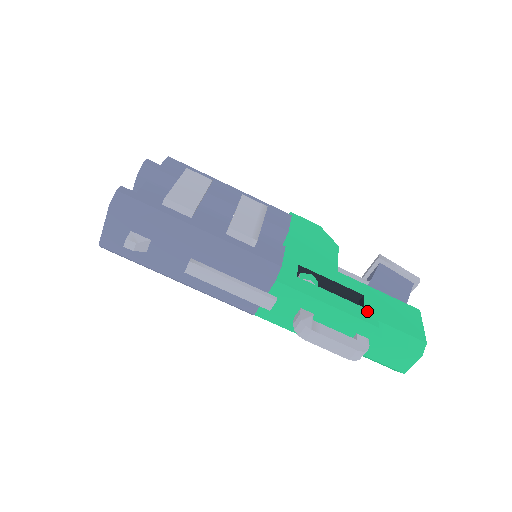
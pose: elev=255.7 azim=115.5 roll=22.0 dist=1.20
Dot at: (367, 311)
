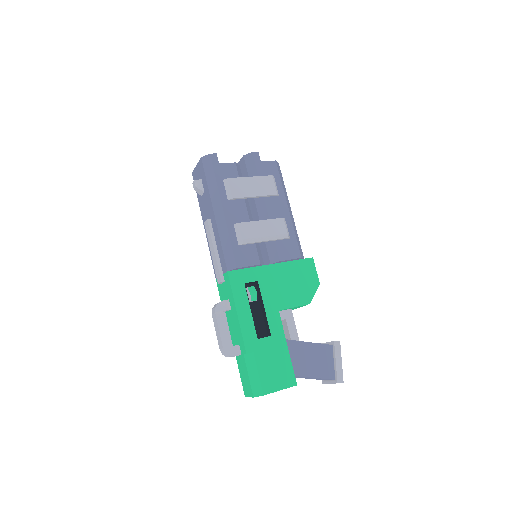
Dot at: (256, 341)
